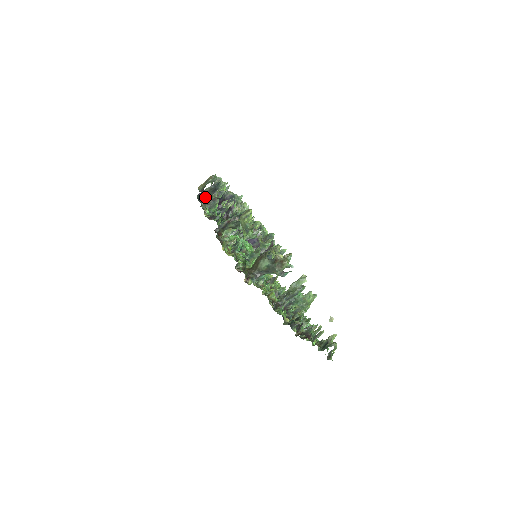
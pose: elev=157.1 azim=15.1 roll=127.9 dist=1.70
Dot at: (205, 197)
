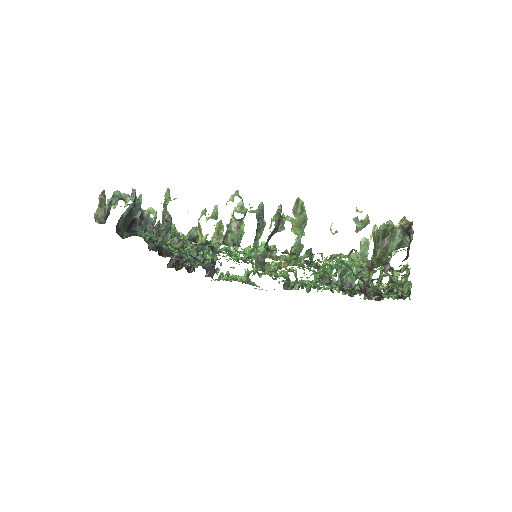
Dot at: (121, 226)
